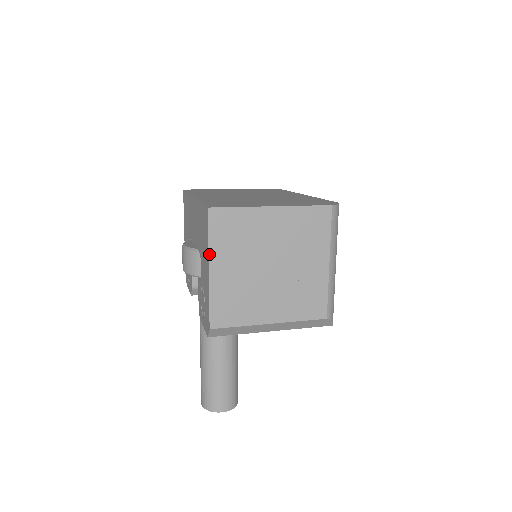
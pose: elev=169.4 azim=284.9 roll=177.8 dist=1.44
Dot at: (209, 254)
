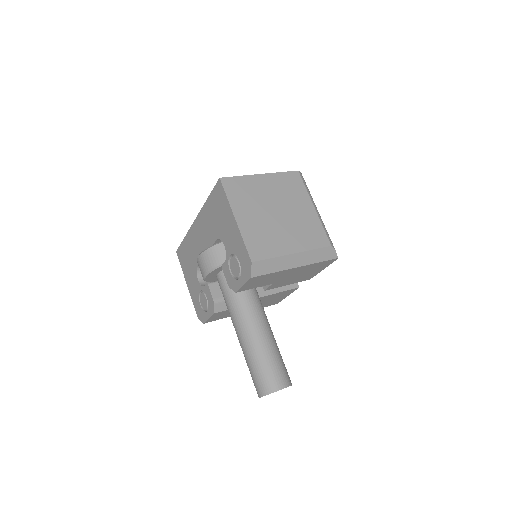
Dot at: (231, 208)
